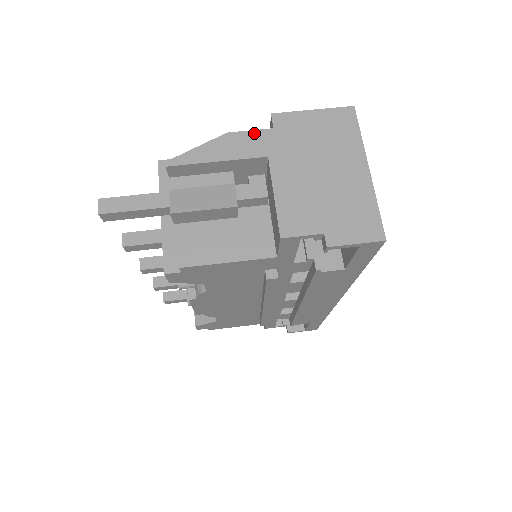
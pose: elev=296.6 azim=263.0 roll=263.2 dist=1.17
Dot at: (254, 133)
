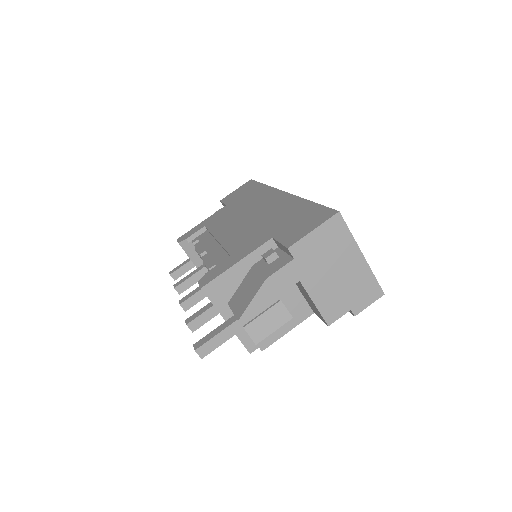
Dot at: (283, 269)
